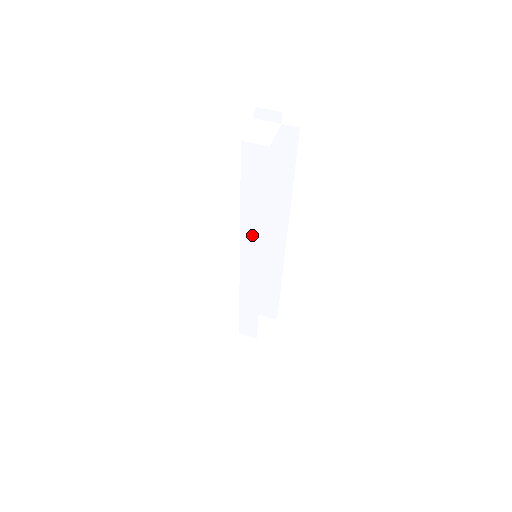
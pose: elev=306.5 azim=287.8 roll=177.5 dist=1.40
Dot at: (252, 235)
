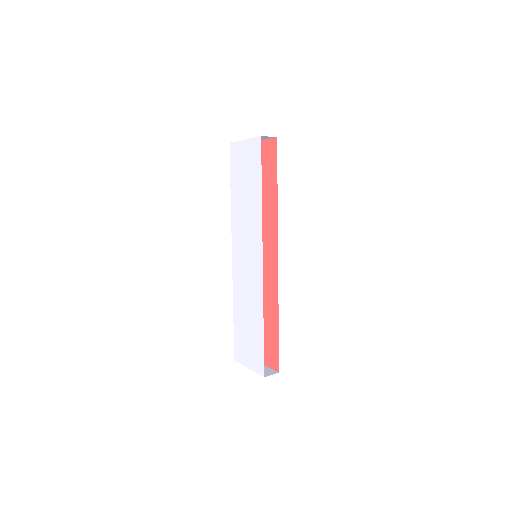
Dot at: occluded
